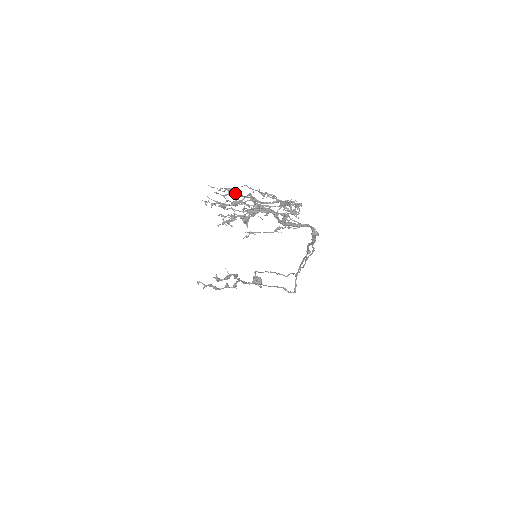
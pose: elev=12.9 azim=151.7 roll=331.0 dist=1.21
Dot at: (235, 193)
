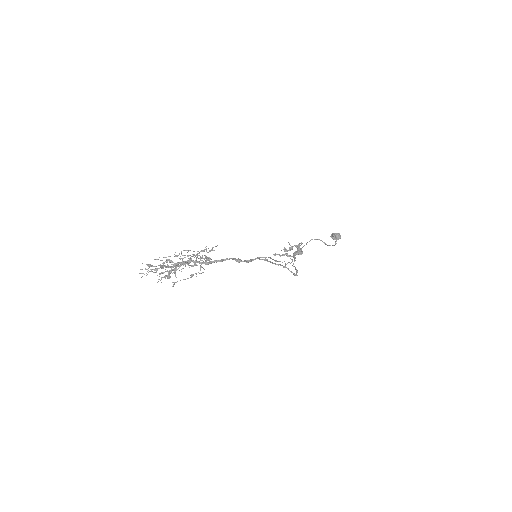
Dot at: (152, 266)
